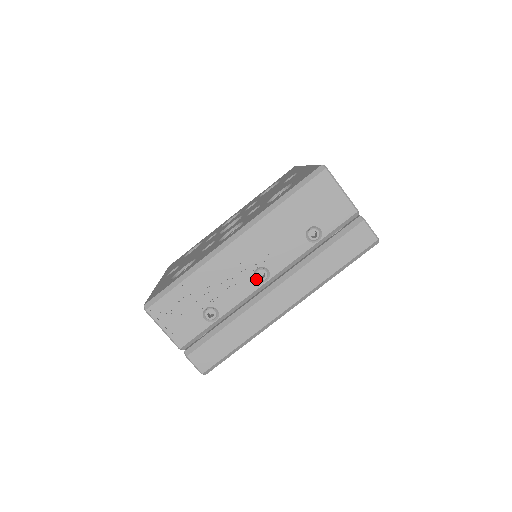
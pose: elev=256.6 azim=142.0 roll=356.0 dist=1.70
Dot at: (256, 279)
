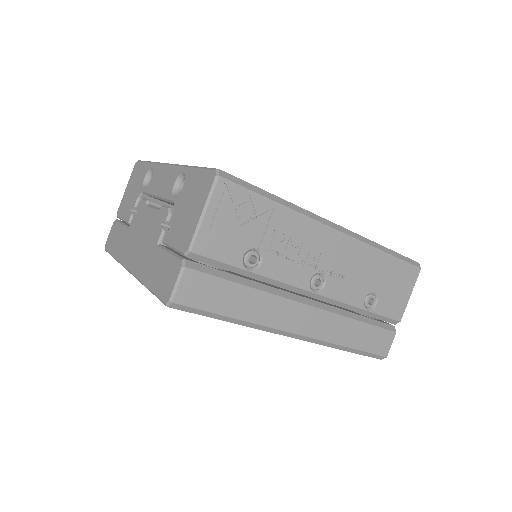
Dot at: (311, 280)
